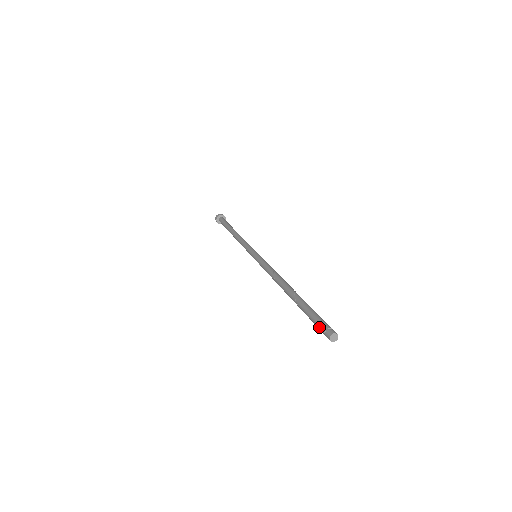
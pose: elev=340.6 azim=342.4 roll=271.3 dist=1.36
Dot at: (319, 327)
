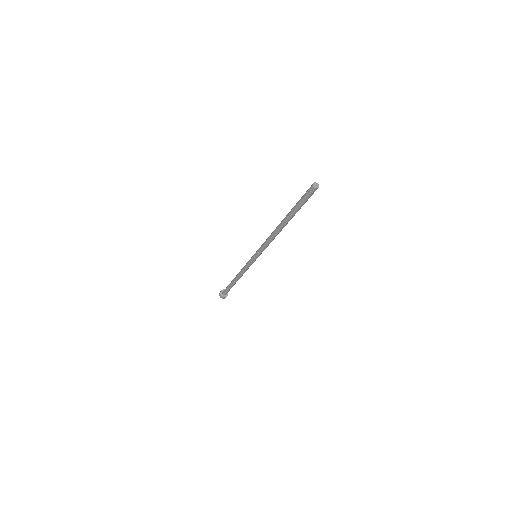
Dot at: (306, 195)
